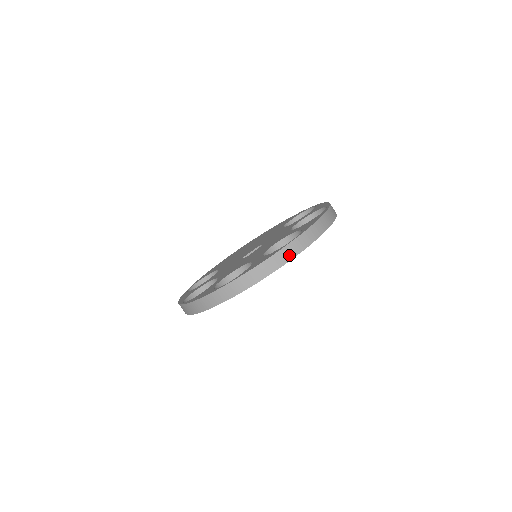
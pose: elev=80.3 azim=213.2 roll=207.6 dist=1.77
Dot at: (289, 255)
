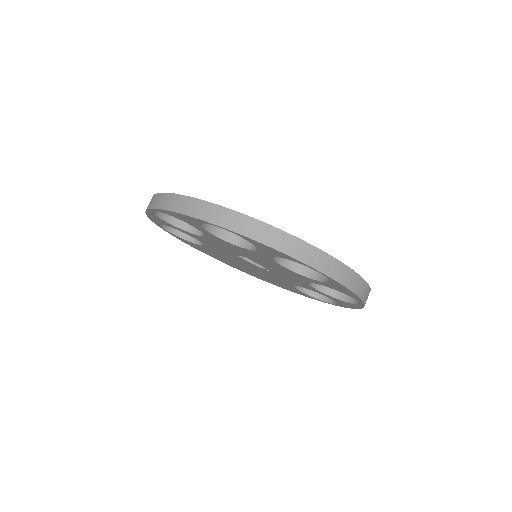
Dot at: (310, 259)
